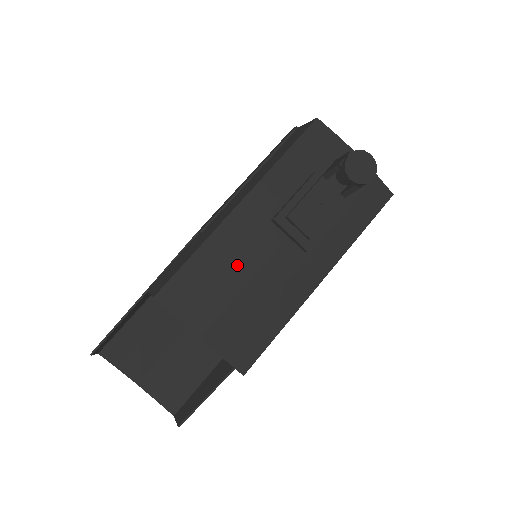
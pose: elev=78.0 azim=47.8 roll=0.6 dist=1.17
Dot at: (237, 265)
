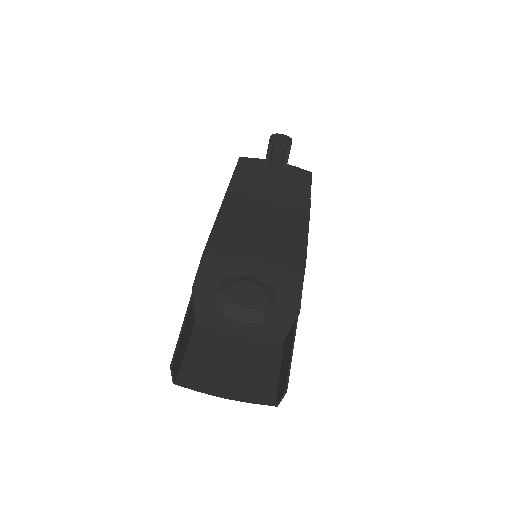
Dot at: (247, 220)
